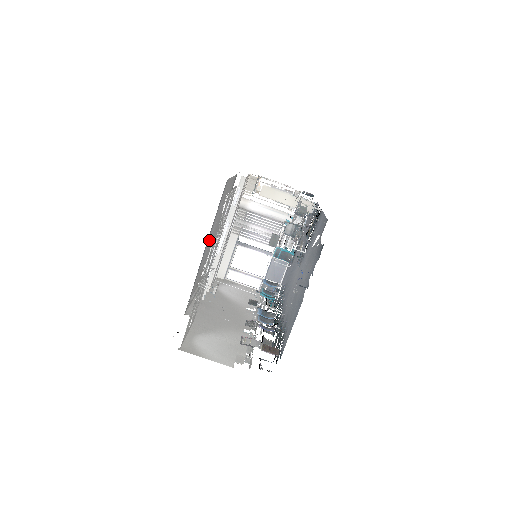
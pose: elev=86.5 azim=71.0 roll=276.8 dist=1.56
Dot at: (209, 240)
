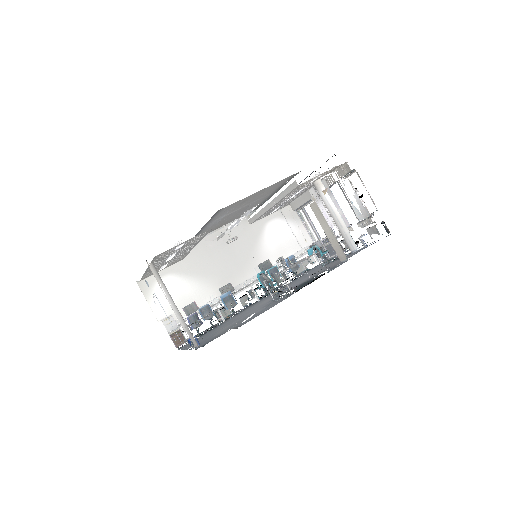
Dot at: (214, 223)
